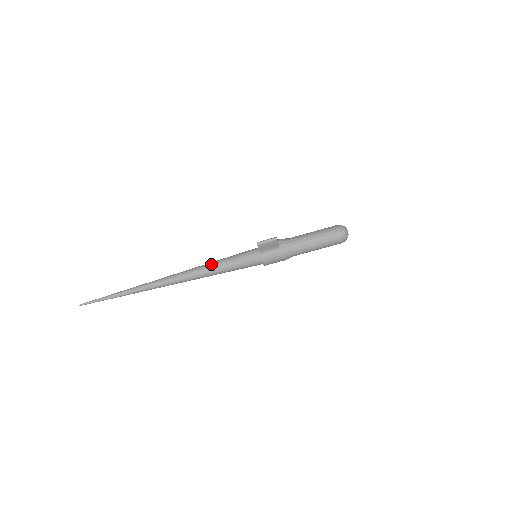
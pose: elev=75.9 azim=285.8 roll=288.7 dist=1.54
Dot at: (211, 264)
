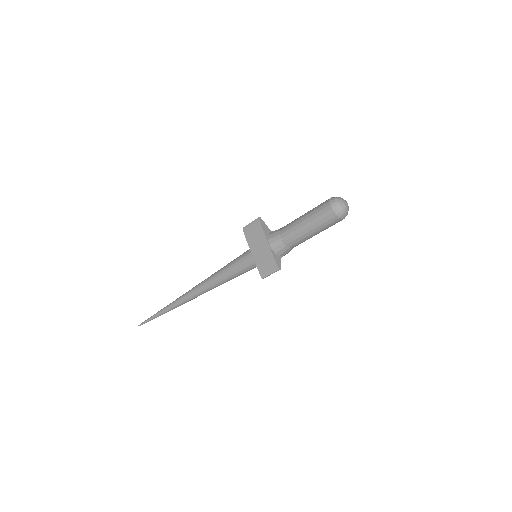
Dot at: (221, 282)
